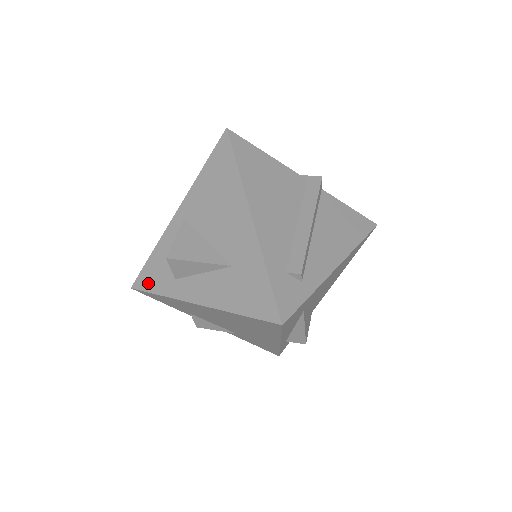
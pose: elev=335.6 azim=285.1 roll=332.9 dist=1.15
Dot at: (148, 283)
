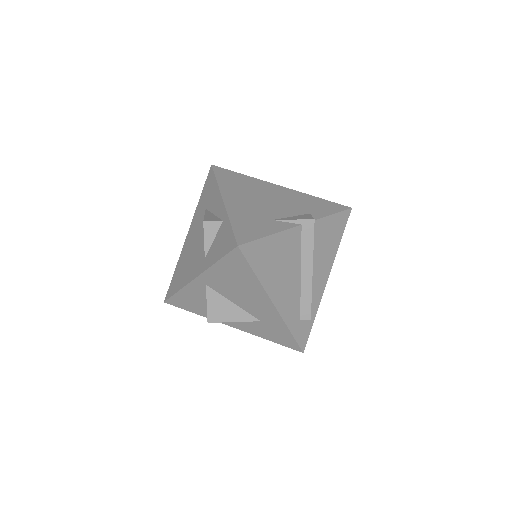
Dot at: (181, 305)
